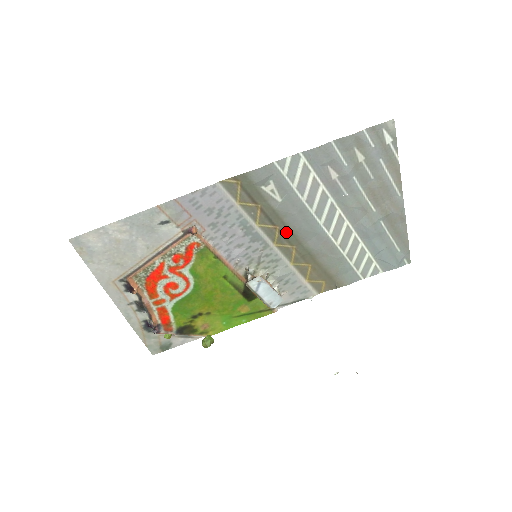
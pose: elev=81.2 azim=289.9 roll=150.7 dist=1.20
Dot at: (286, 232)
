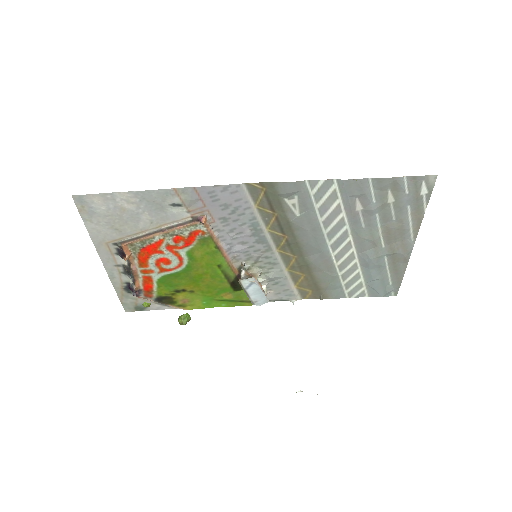
Dot at: (293, 242)
